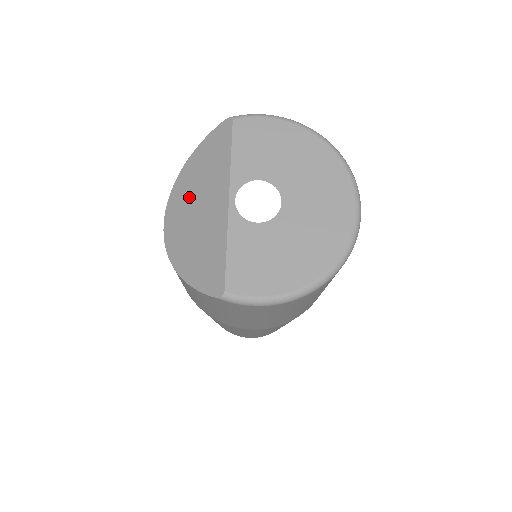
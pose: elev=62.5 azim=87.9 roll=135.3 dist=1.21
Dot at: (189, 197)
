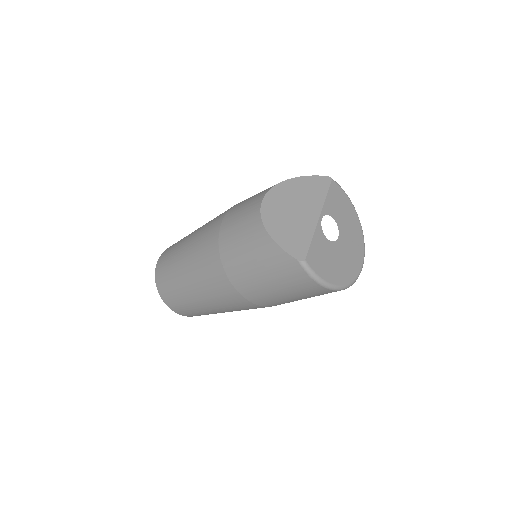
Dot at: (289, 198)
